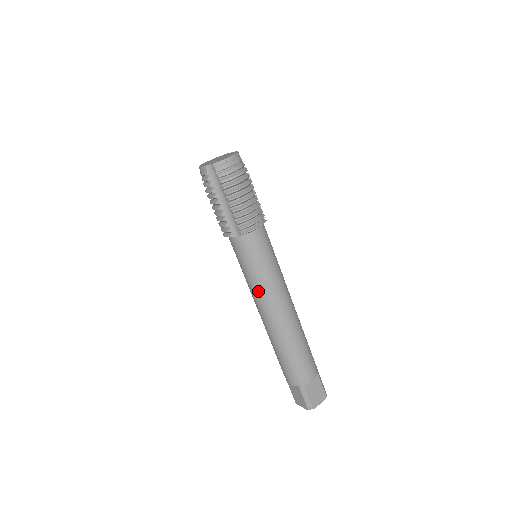
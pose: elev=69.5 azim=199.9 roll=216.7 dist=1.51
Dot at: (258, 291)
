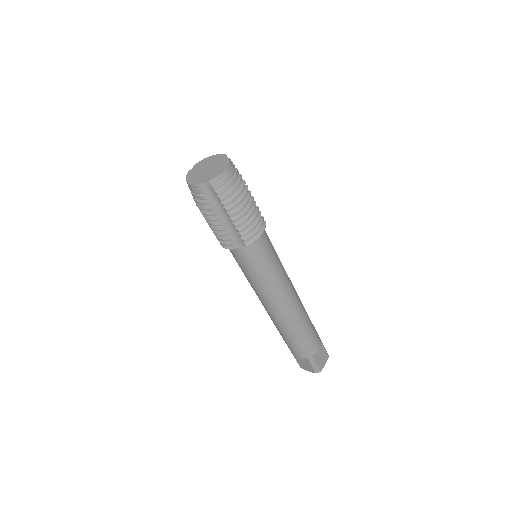
Dot at: (265, 291)
